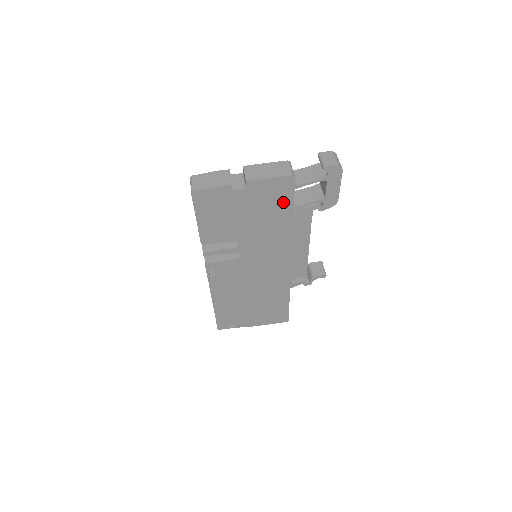
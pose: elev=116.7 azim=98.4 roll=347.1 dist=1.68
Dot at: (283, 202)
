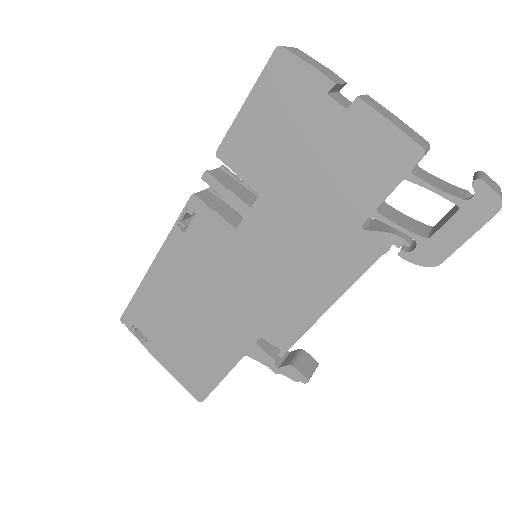
Dot at: (369, 187)
